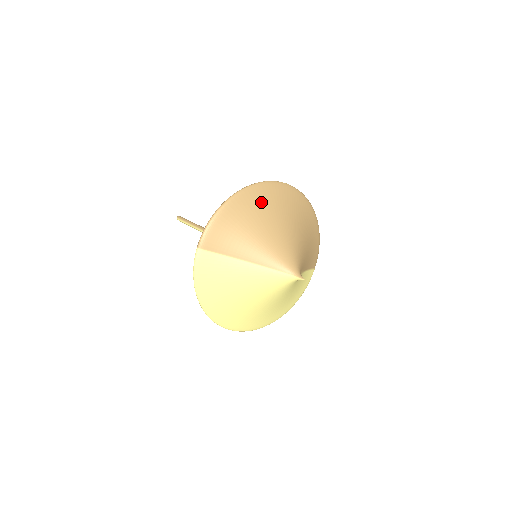
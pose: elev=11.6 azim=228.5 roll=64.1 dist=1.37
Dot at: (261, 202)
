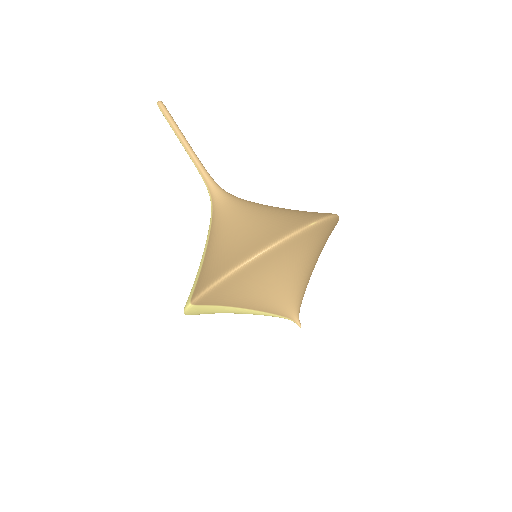
Dot at: (275, 262)
